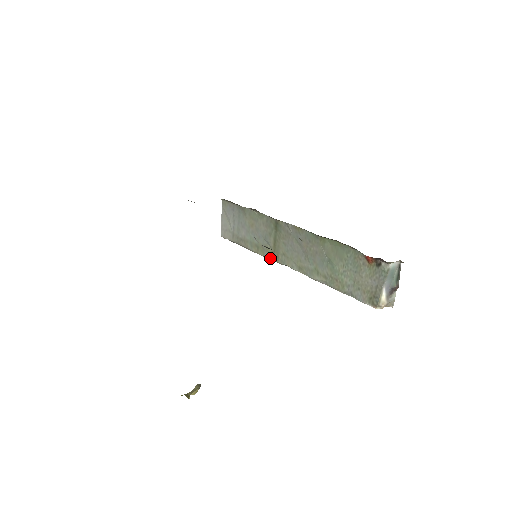
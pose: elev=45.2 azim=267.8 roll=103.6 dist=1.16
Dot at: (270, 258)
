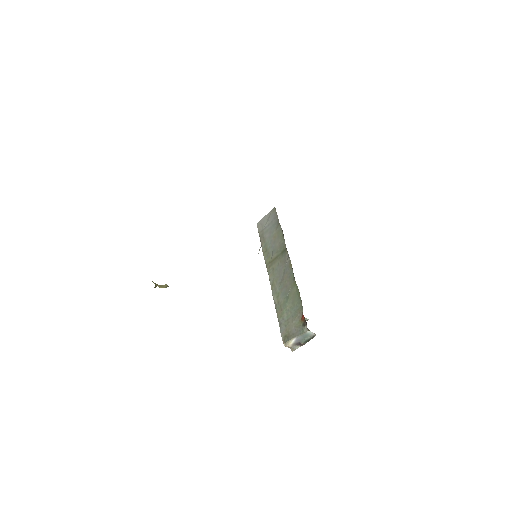
Dot at: (266, 263)
